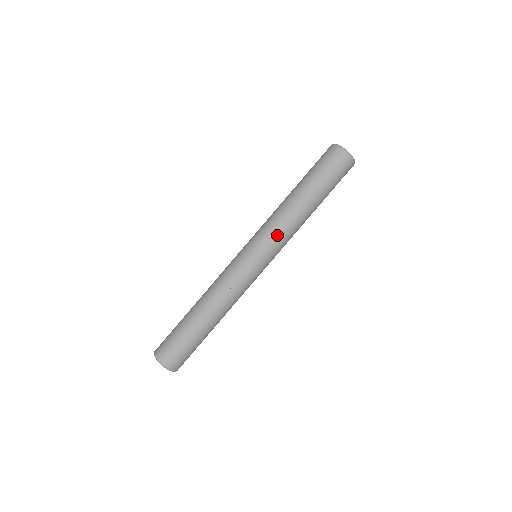
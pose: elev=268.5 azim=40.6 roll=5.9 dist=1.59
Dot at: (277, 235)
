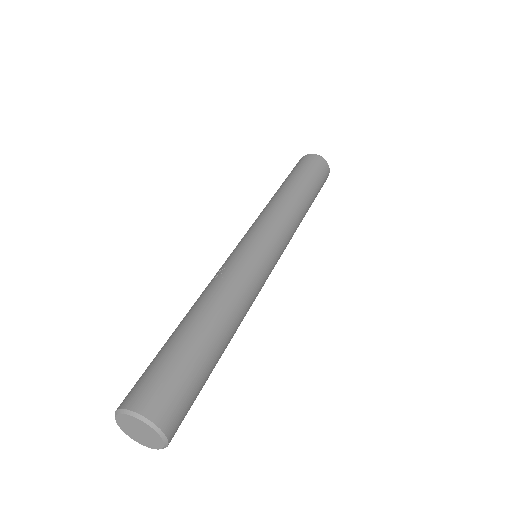
Dot at: (263, 216)
